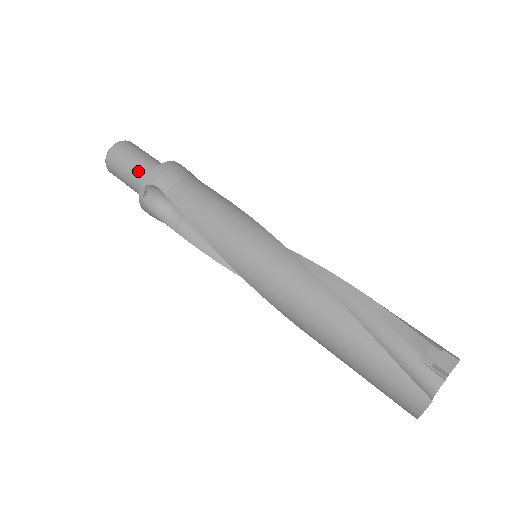
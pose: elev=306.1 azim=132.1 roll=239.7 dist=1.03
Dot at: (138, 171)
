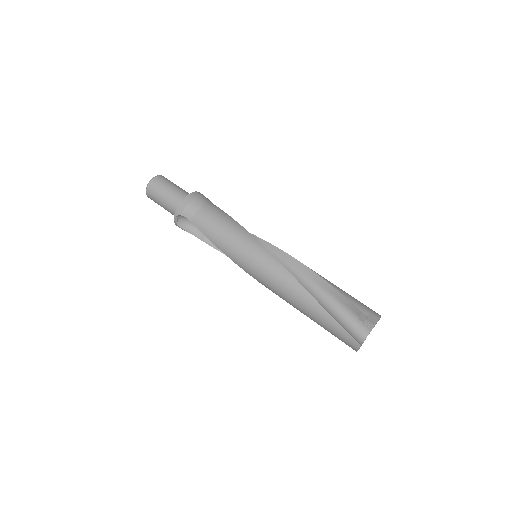
Dot at: (170, 203)
